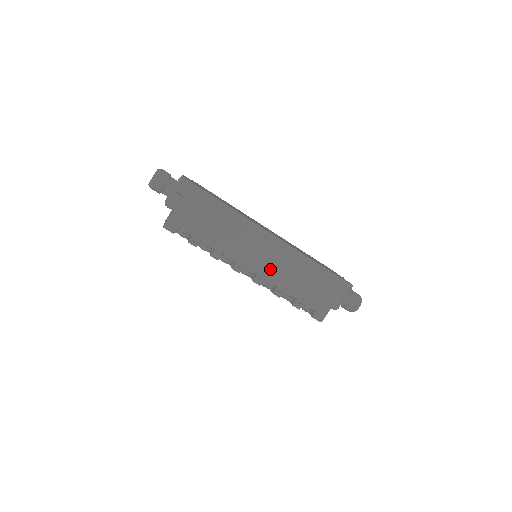
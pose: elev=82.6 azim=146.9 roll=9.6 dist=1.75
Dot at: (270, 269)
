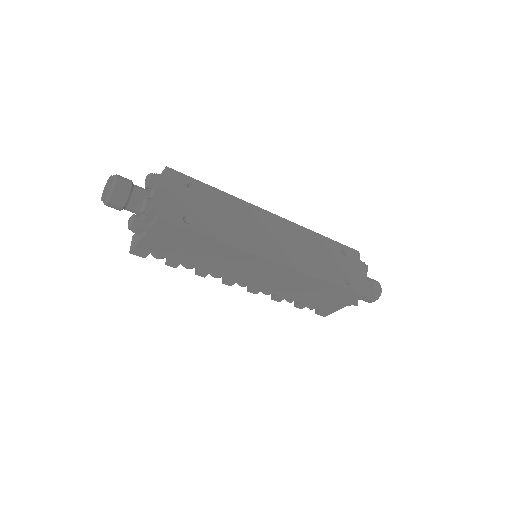
Dot at: (269, 285)
